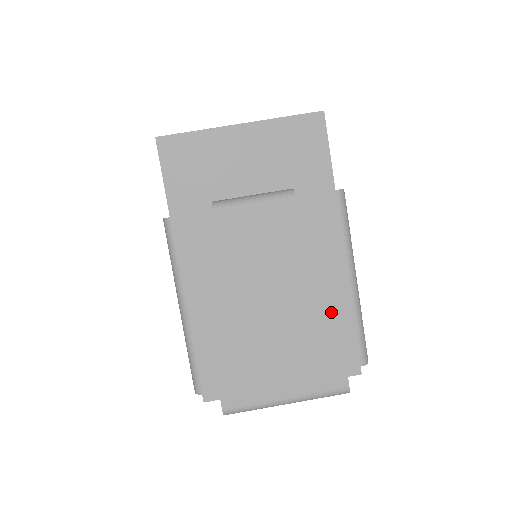
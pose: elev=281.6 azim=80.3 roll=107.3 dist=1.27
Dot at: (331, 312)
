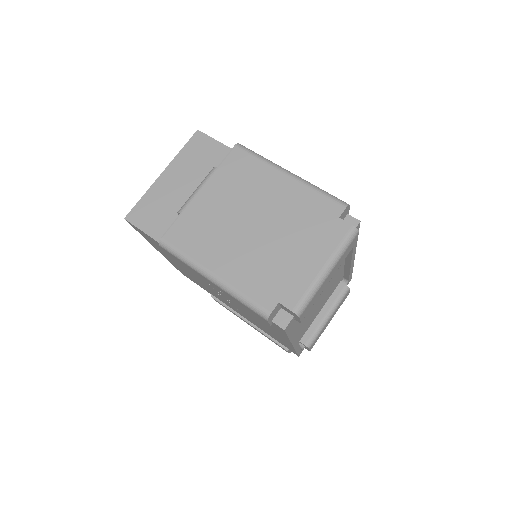
Dot at: (296, 199)
